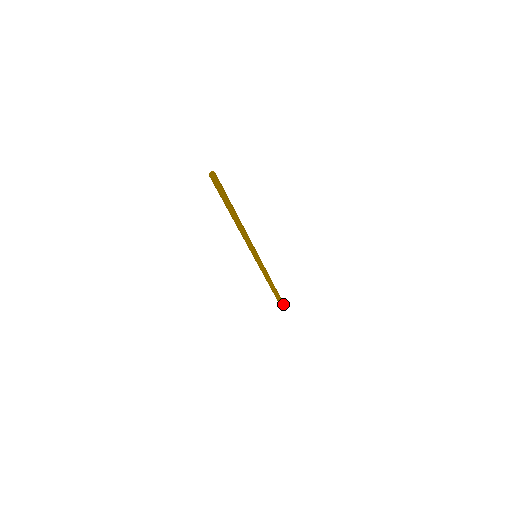
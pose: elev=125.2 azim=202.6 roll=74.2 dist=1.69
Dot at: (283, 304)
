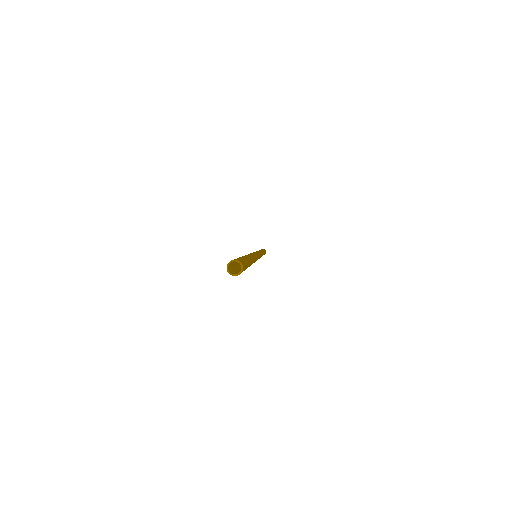
Dot at: occluded
